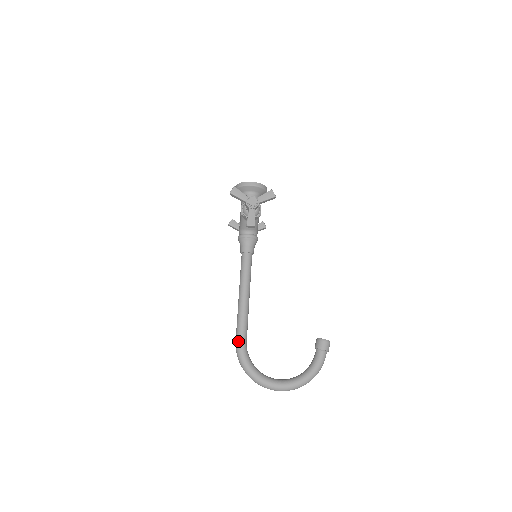
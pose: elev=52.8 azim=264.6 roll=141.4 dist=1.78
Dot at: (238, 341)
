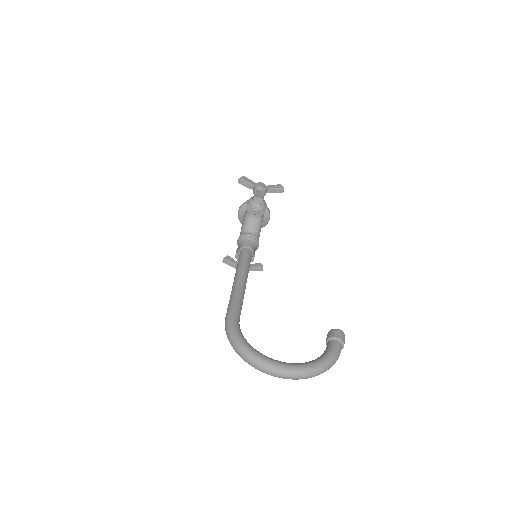
Dot at: (229, 313)
